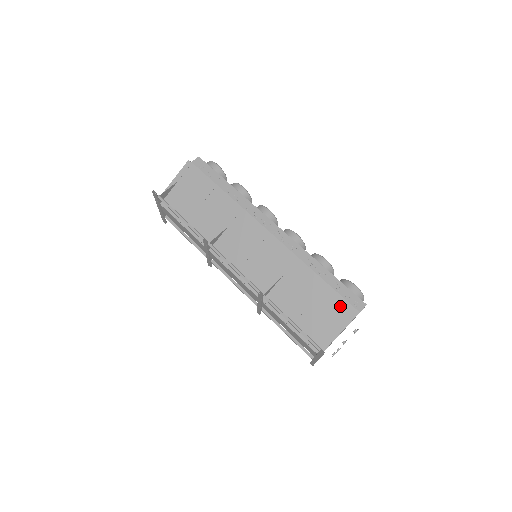
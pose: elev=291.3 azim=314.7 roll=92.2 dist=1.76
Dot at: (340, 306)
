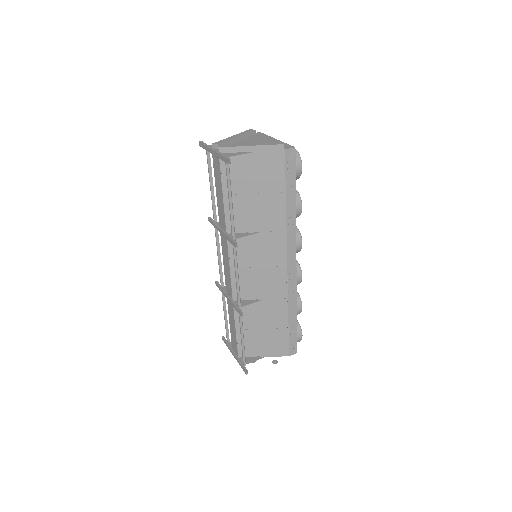
Dot at: (282, 344)
